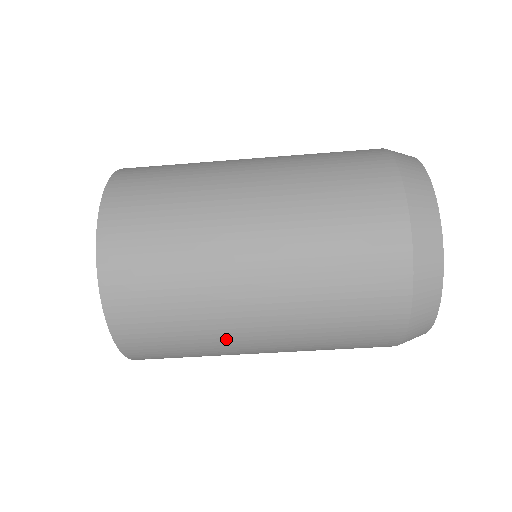
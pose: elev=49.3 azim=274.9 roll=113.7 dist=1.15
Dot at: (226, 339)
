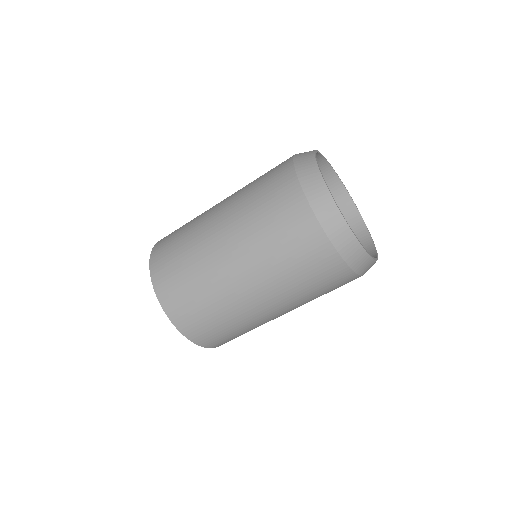
Dot at: (259, 322)
